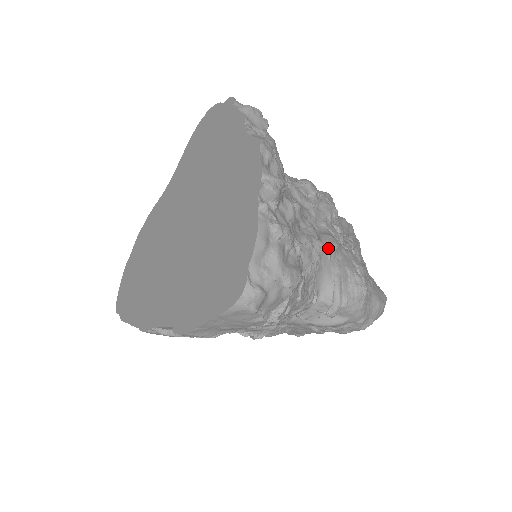
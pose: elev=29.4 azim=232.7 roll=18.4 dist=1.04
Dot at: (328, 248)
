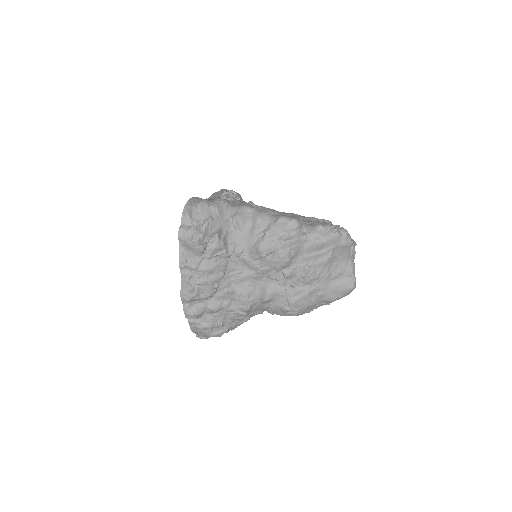
Dot at: (261, 301)
